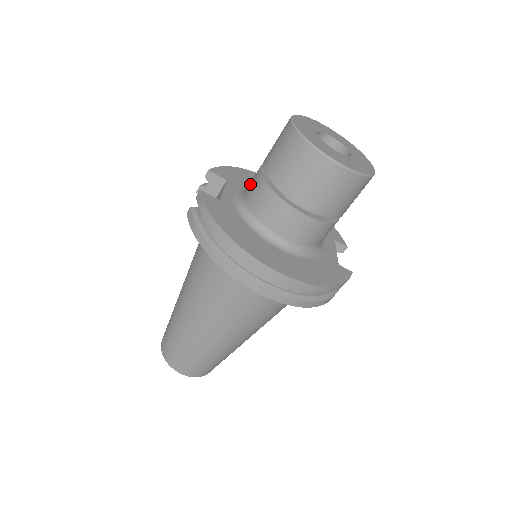
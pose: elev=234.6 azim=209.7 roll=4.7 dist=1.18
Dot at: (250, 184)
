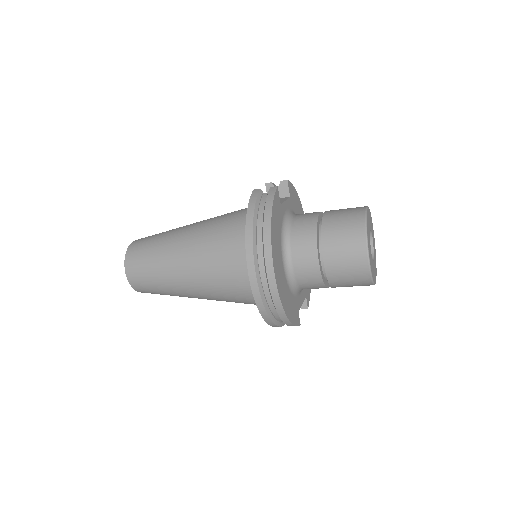
Dot at: (304, 214)
